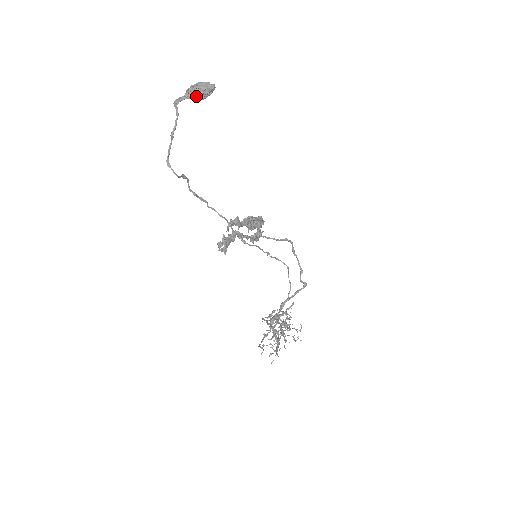
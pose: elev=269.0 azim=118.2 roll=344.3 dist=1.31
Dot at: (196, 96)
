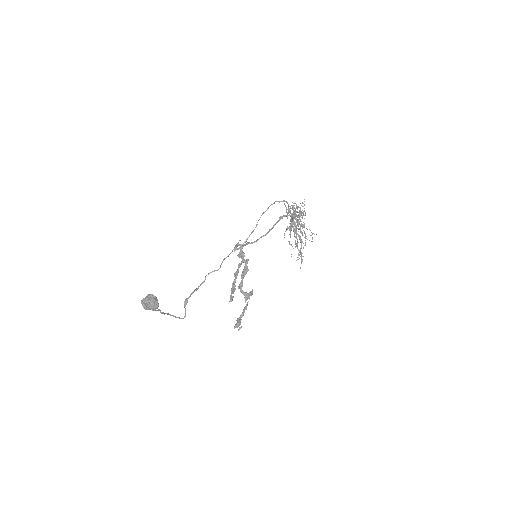
Dot at: occluded
